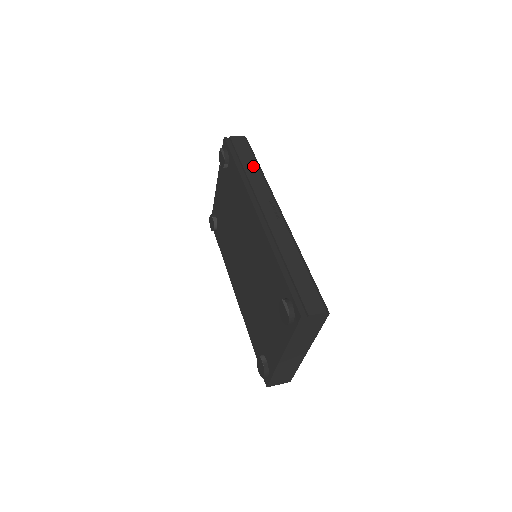
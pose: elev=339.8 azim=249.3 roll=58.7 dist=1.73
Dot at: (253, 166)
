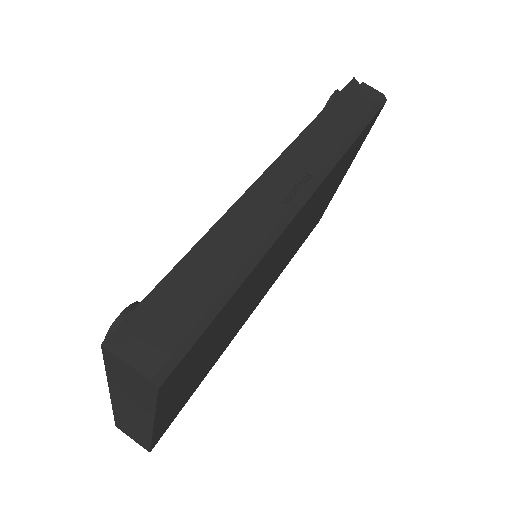
Dot at: (345, 128)
